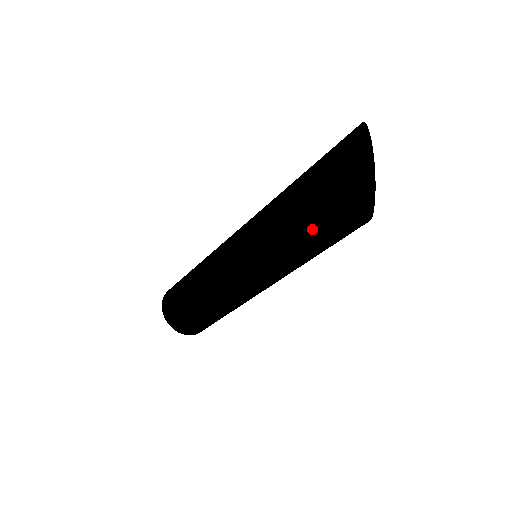
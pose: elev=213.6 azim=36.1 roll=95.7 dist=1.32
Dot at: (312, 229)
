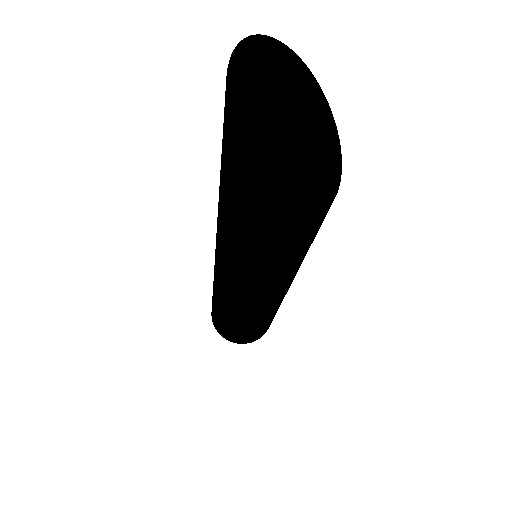
Dot at: (226, 210)
